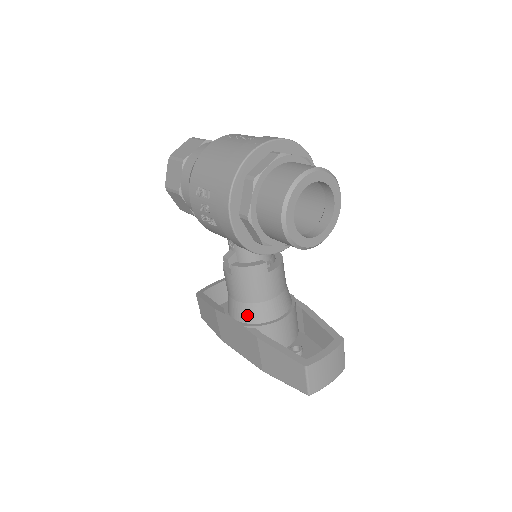
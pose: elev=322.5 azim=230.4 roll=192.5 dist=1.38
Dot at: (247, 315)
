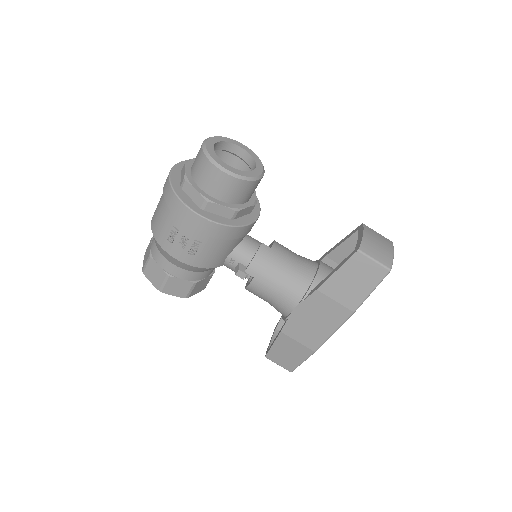
Dot at: (296, 291)
